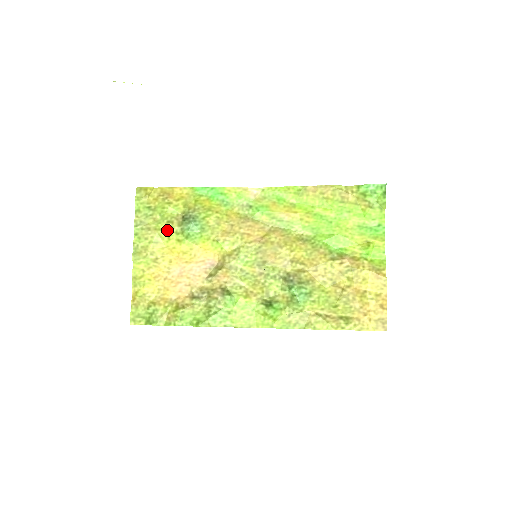
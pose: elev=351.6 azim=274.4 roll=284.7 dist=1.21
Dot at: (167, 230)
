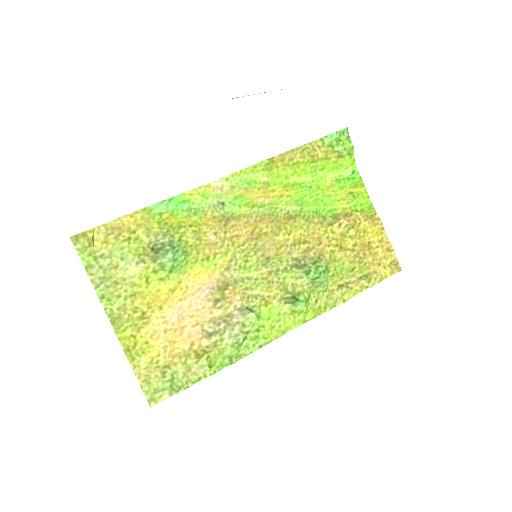
Dot at: (141, 274)
